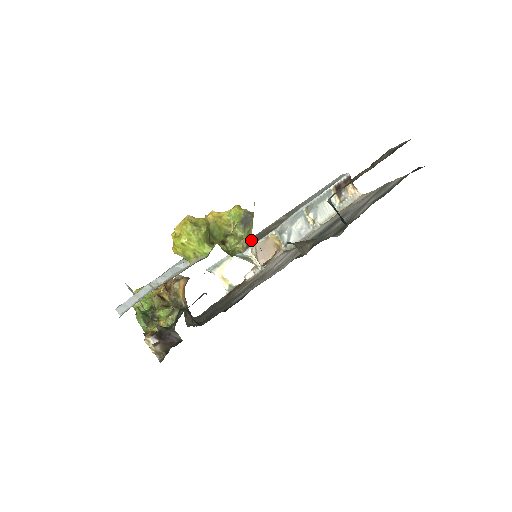
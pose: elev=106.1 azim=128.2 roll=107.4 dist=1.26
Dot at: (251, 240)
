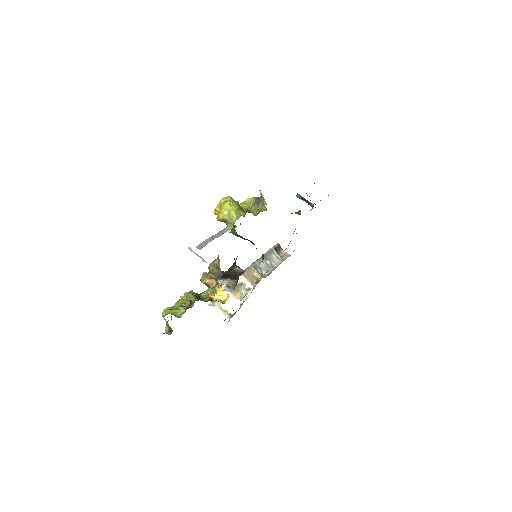
Dot at: occluded
